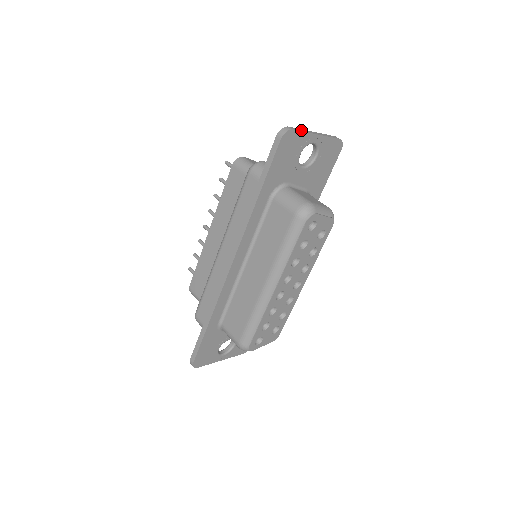
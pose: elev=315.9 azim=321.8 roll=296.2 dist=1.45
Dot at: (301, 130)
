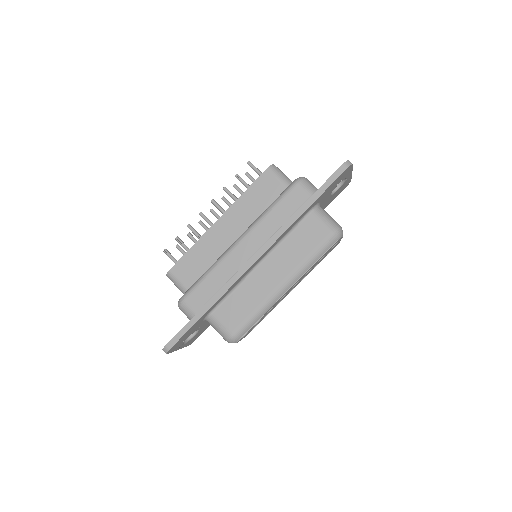
Dot at: occluded
